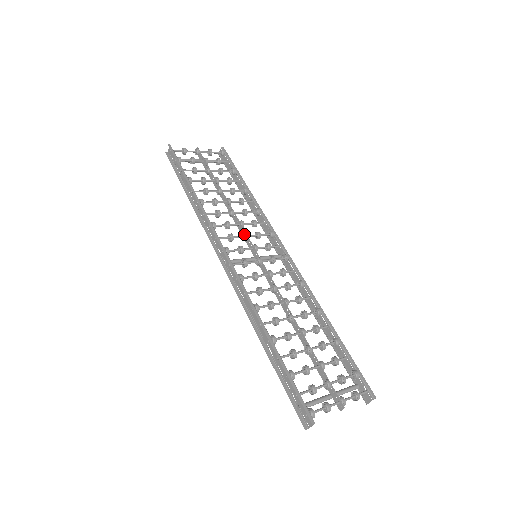
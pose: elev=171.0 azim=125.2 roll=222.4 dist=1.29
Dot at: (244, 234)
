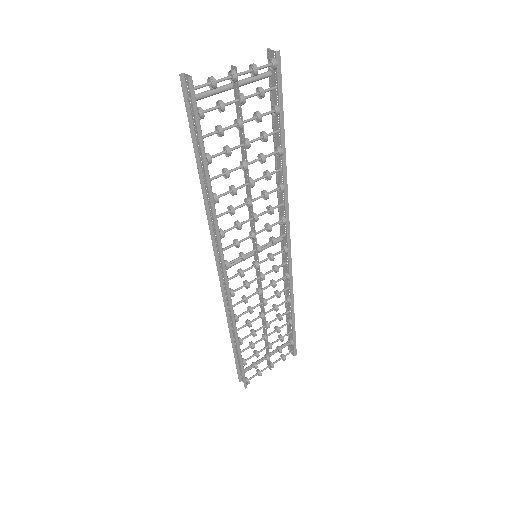
Dot at: (253, 236)
